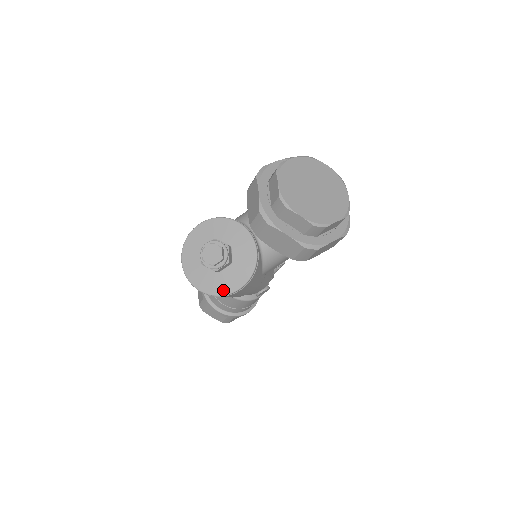
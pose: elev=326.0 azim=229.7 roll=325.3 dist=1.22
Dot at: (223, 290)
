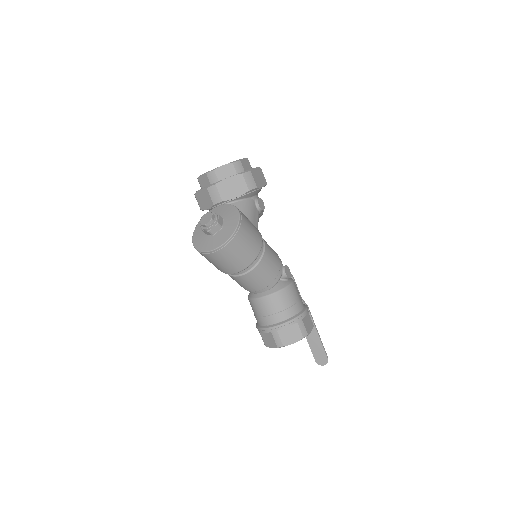
Dot at: (233, 228)
